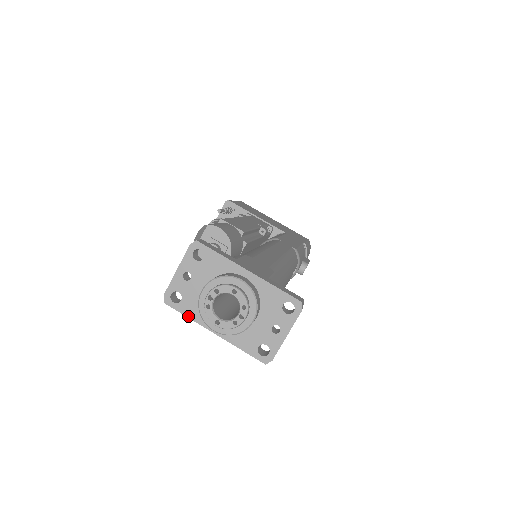
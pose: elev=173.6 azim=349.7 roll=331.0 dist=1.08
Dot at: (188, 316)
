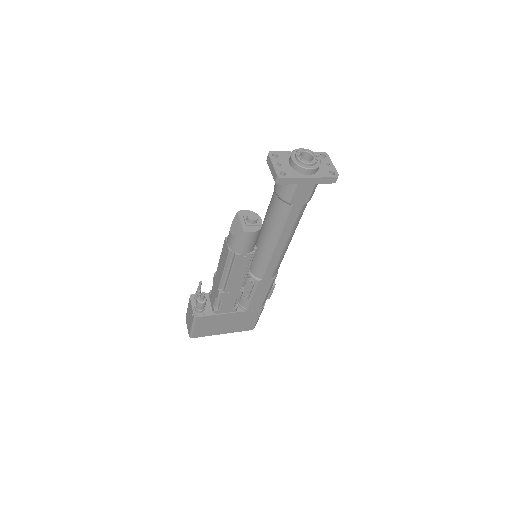
Dot at: (294, 177)
